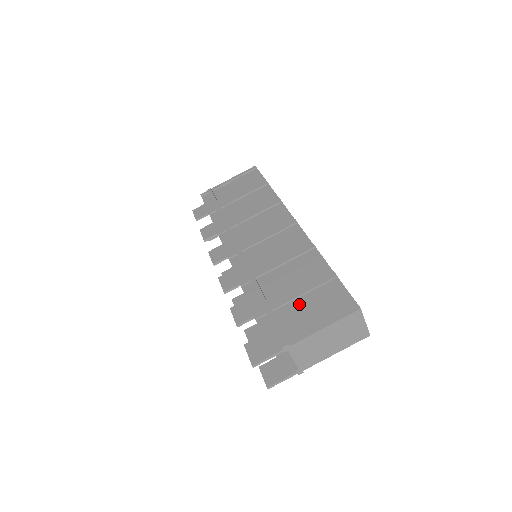
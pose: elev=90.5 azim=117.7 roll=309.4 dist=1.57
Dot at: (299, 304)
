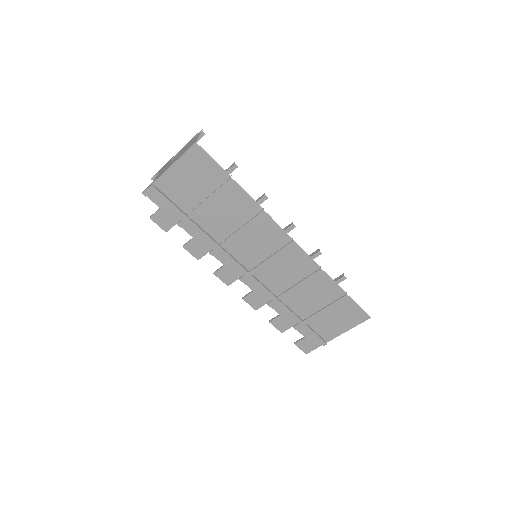
Dot at: (325, 317)
